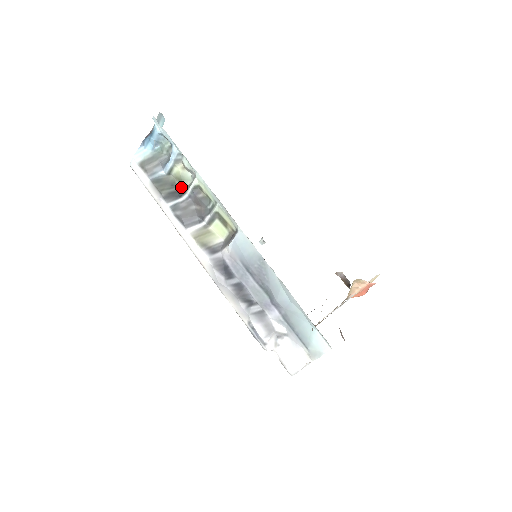
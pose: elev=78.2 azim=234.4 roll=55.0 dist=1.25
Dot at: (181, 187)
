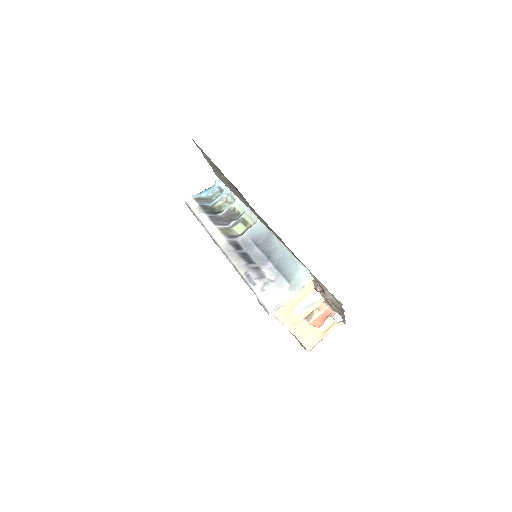
Dot at: (219, 211)
